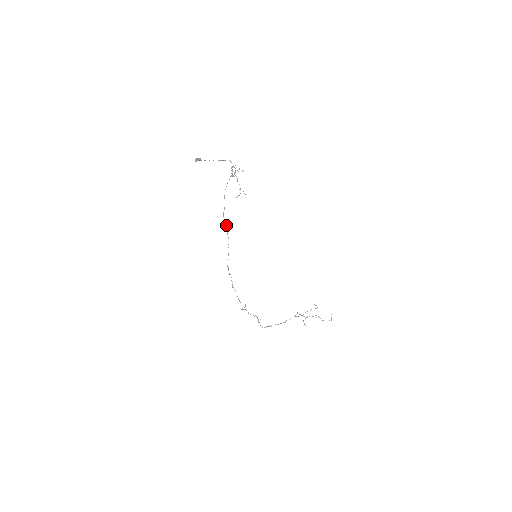
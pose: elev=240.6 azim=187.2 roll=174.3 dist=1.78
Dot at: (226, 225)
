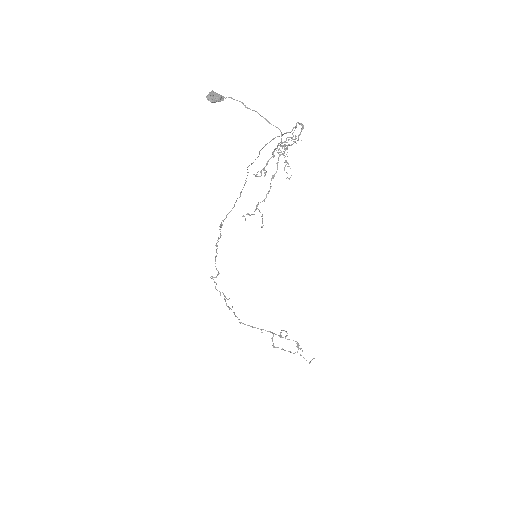
Dot at: occluded
